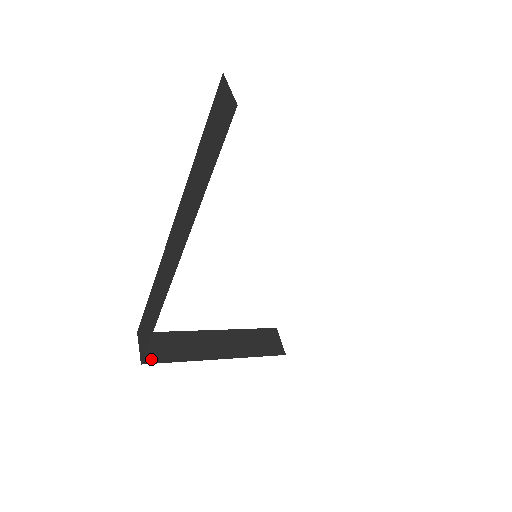
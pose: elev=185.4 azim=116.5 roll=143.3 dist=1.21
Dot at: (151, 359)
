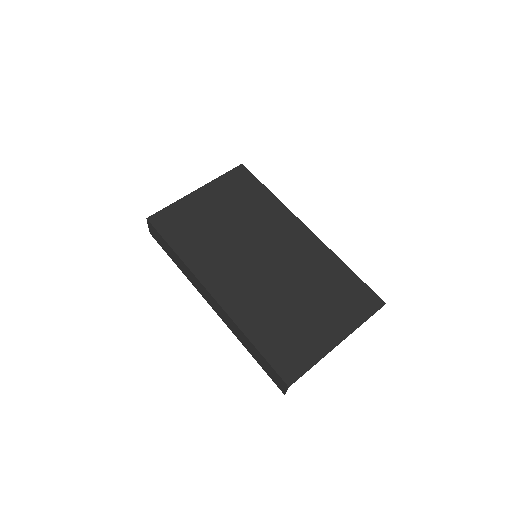
Dot at: occluded
